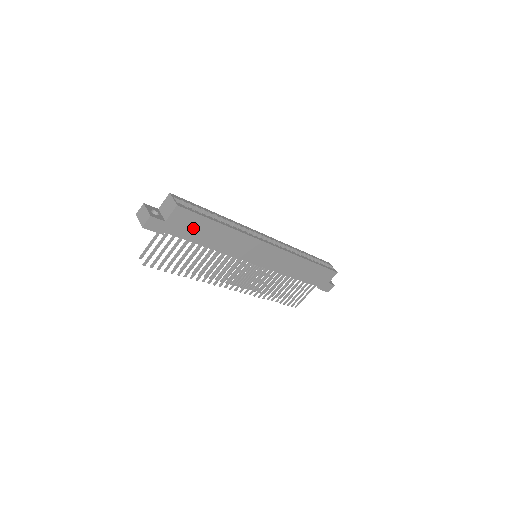
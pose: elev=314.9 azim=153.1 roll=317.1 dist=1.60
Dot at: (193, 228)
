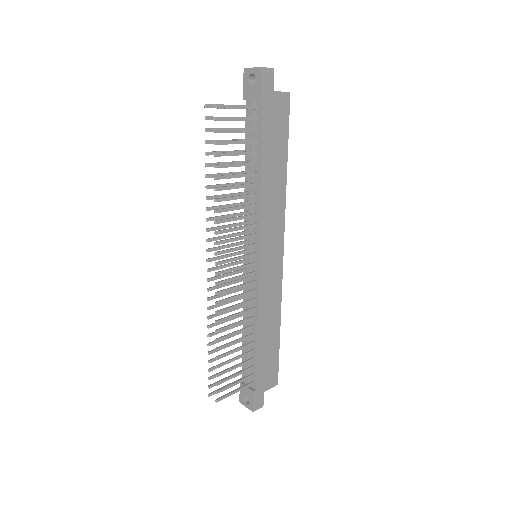
Dot at: (275, 131)
